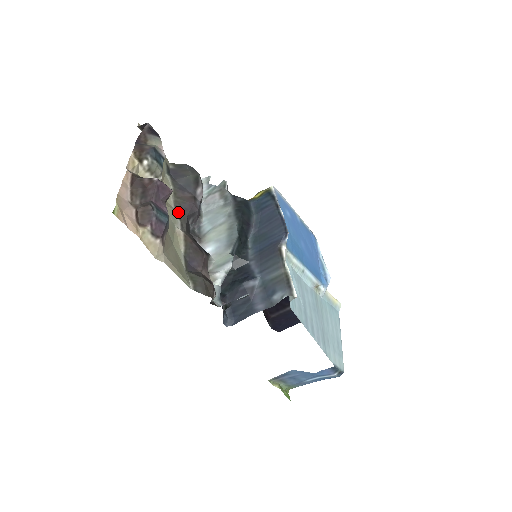
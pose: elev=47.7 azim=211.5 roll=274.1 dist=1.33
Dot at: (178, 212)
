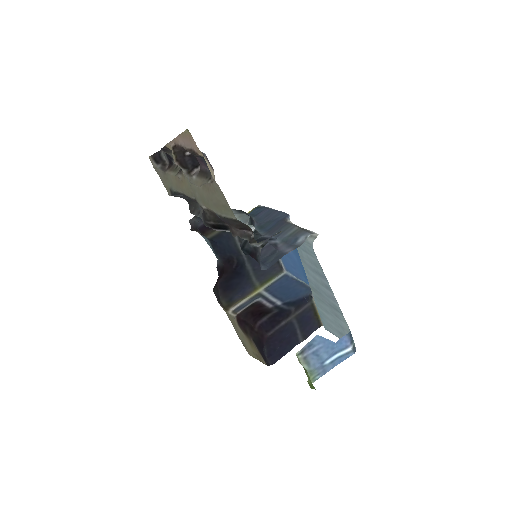
Dot at: occluded
